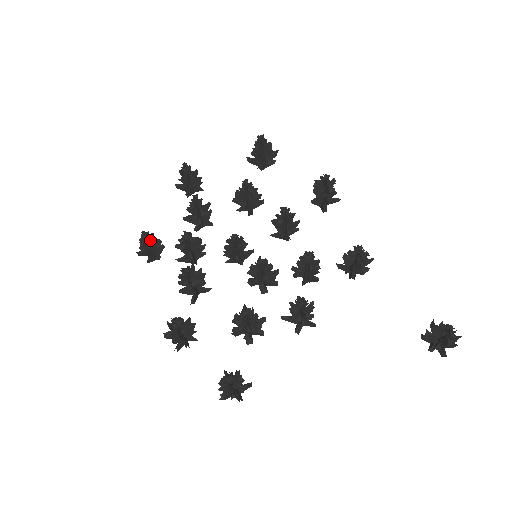
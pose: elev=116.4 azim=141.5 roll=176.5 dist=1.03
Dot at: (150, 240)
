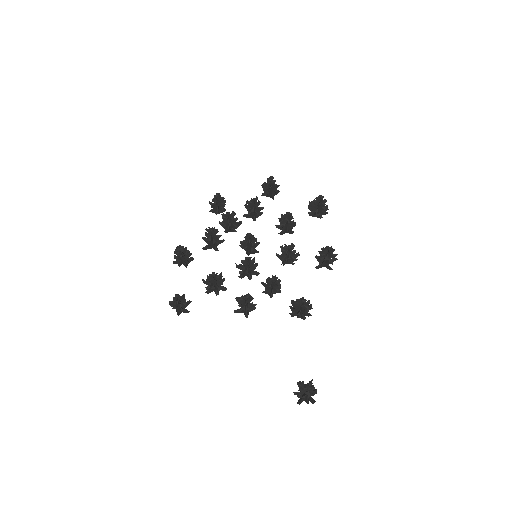
Dot at: (218, 200)
